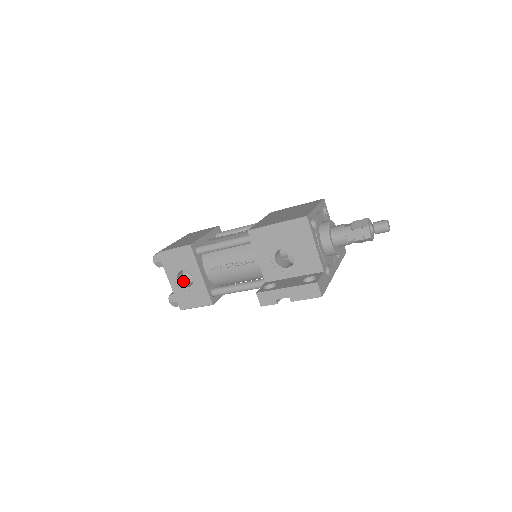
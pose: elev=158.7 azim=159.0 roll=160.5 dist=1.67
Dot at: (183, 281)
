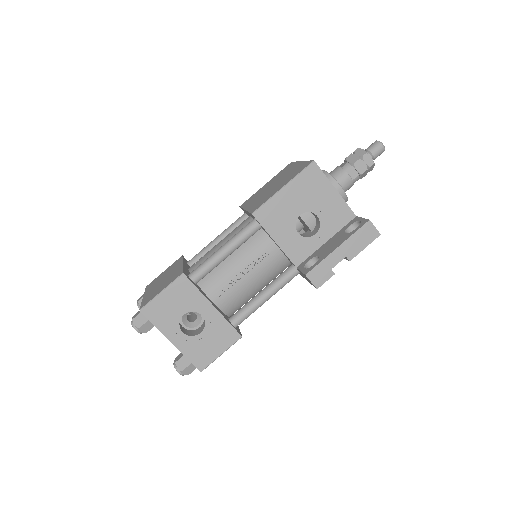
Dot at: (187, 332)
